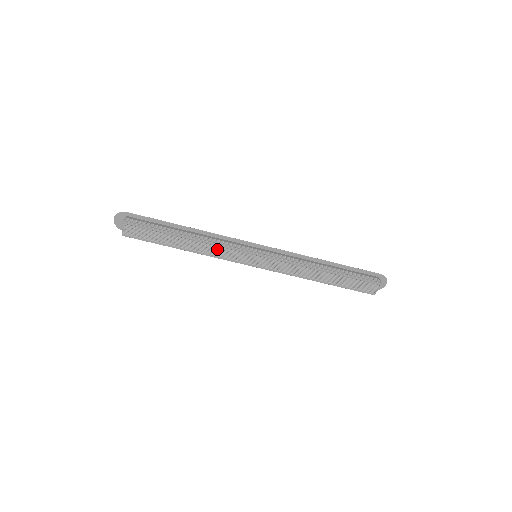
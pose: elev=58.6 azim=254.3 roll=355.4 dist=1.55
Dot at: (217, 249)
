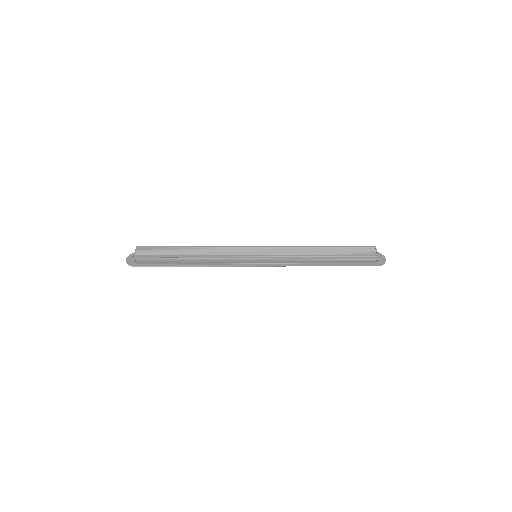
Dot at: (219, 250)
